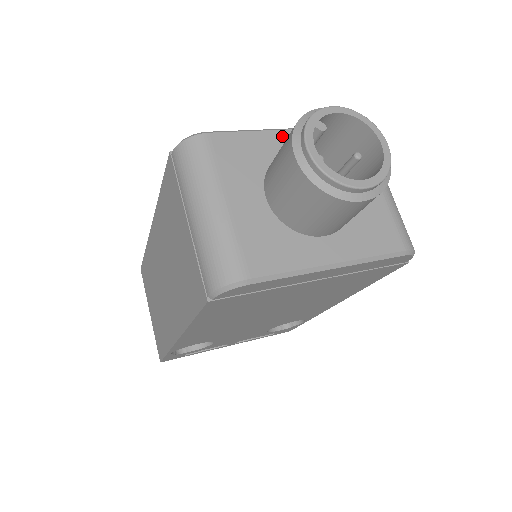
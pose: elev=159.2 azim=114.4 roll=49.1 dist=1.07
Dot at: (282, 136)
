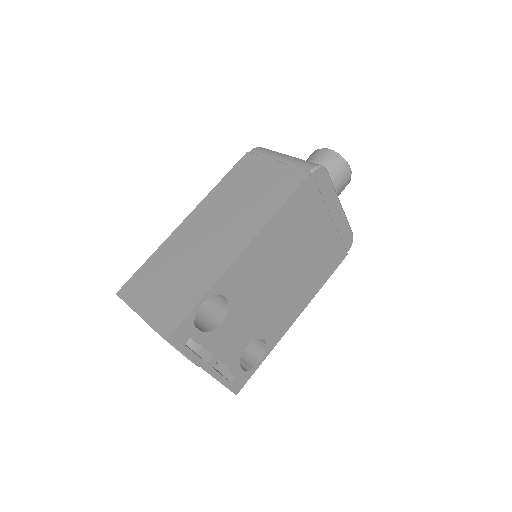
Dot at: occluded
